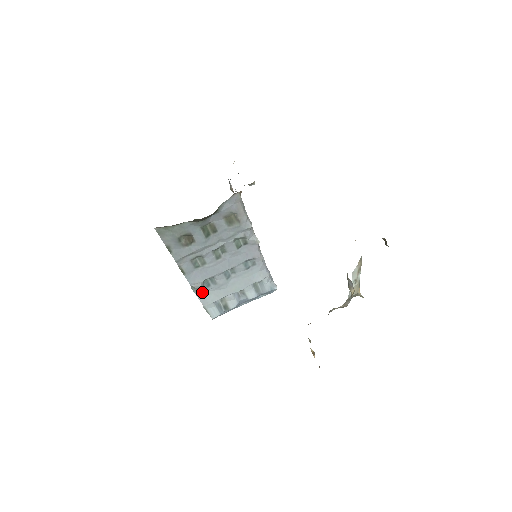
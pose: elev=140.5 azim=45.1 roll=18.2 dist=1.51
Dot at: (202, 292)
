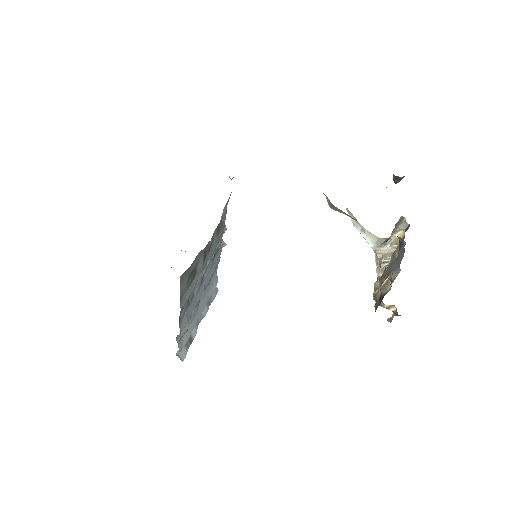
Dot at: (182, 336)
